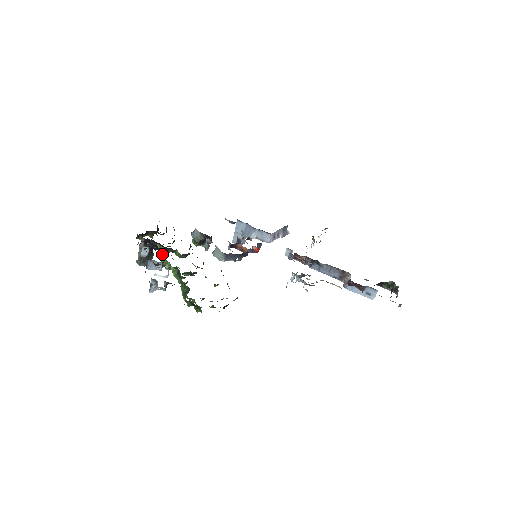
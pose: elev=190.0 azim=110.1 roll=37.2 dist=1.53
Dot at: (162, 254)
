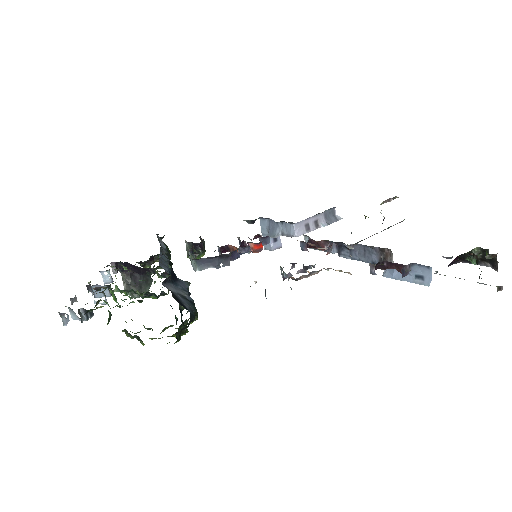
Dot at: (115, 276)
